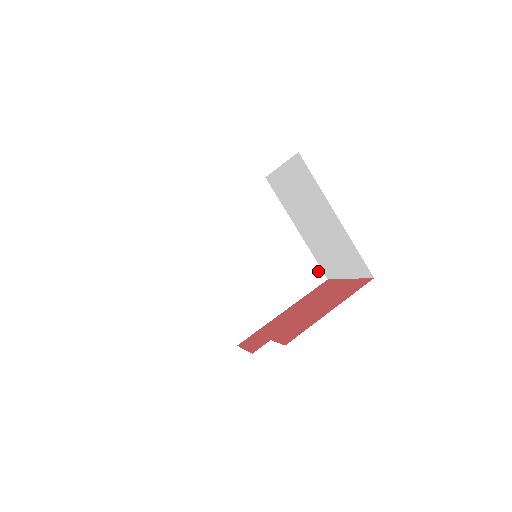
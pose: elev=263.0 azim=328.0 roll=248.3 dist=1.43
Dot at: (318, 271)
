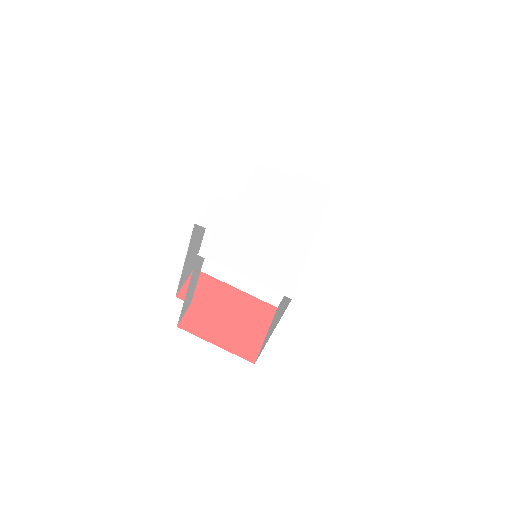
Dot at: (278, 300)
